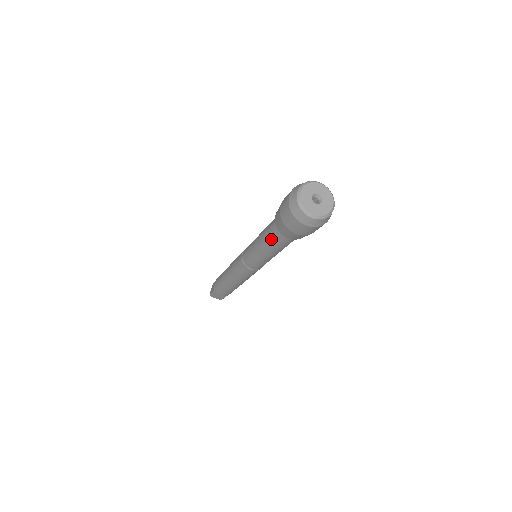
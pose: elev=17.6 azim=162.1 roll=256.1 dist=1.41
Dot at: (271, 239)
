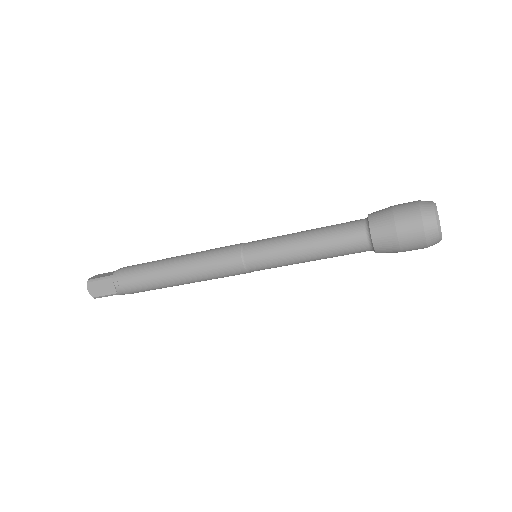
Dot at: (338, 233)
